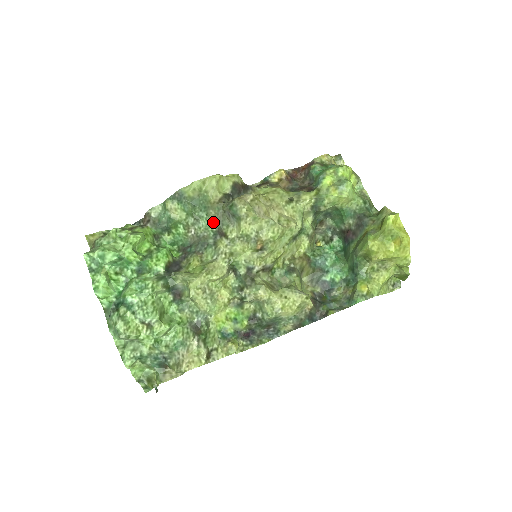
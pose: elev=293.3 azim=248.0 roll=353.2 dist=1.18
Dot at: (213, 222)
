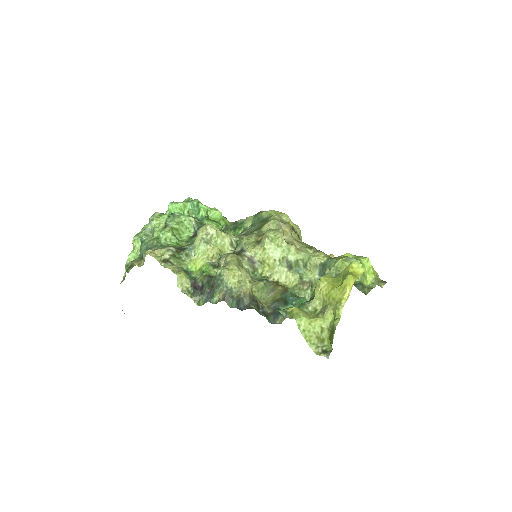
Dot at: (257, 228)
